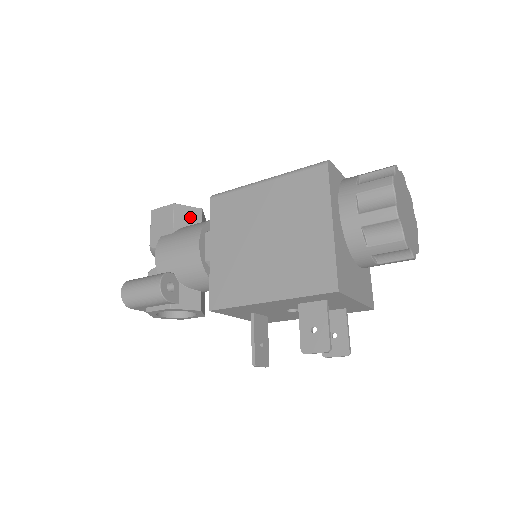
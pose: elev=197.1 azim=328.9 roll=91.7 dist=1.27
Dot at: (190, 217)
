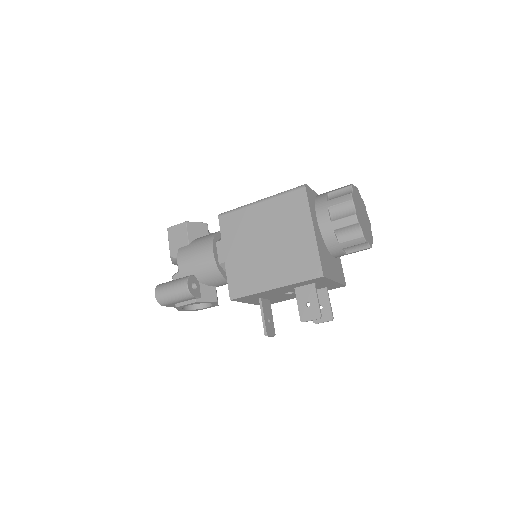
Dot at: (199, 231)
